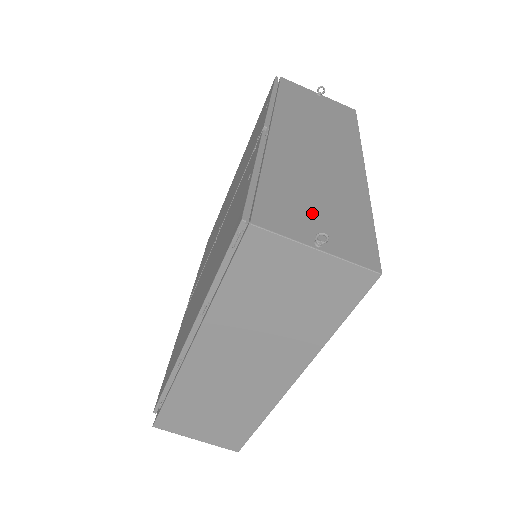
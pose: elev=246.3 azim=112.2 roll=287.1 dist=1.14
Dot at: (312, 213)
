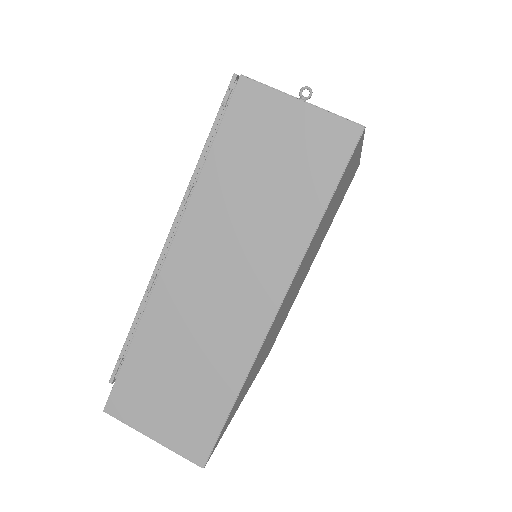
Dot at: occluded
